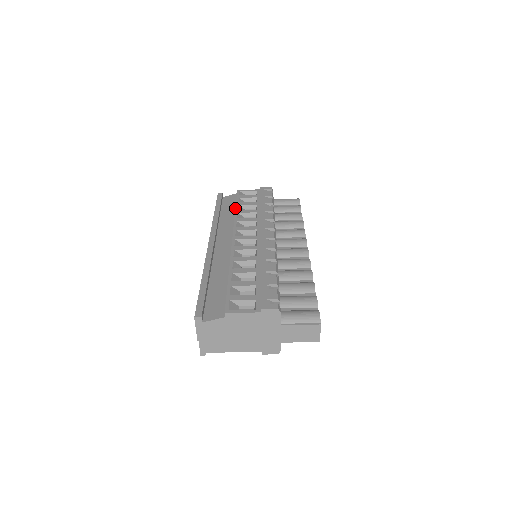
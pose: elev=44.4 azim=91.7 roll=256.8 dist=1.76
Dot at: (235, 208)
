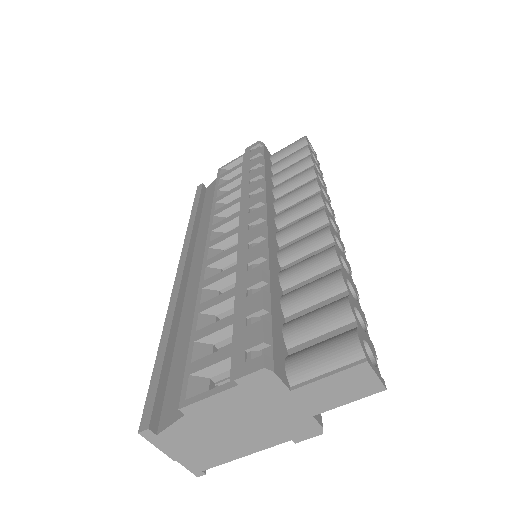
Dot at: (213, 197)
